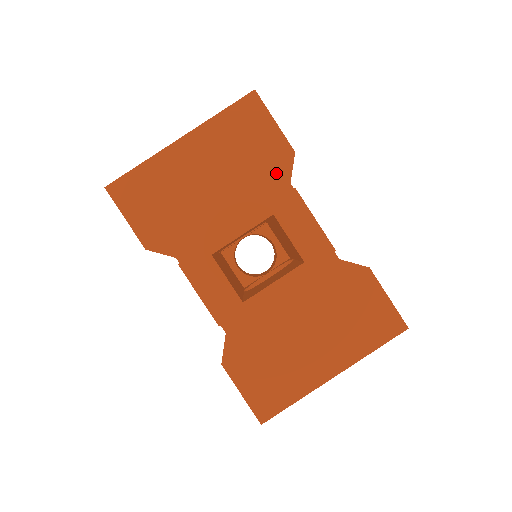
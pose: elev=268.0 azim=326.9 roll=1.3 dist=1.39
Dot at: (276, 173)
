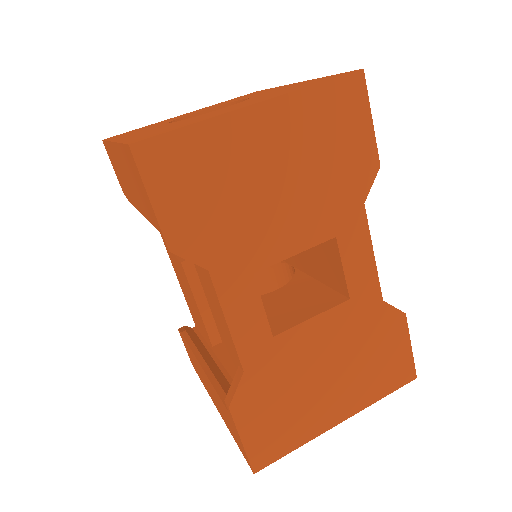
Dot at: (354, 186)
